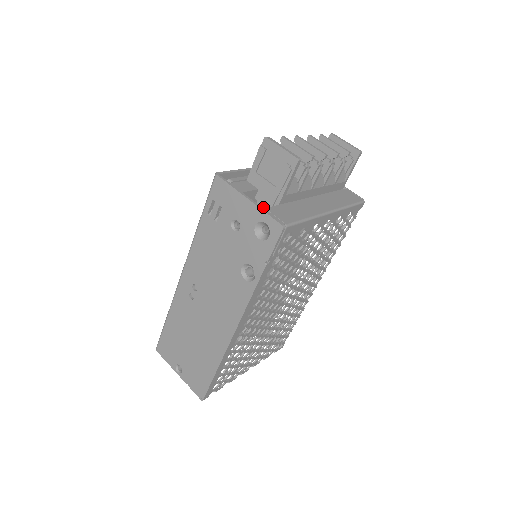
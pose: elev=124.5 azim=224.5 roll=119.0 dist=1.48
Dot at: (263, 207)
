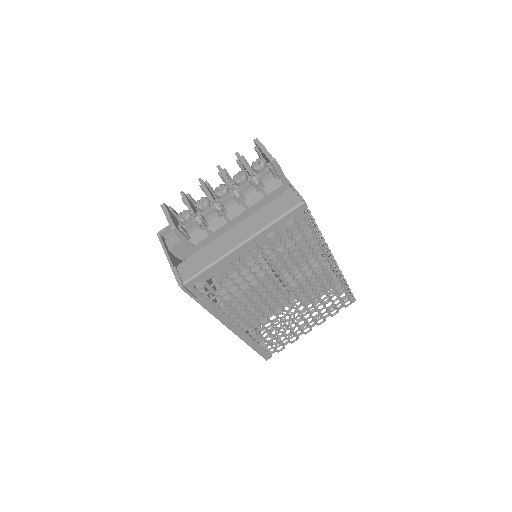
Dot at: occluded
